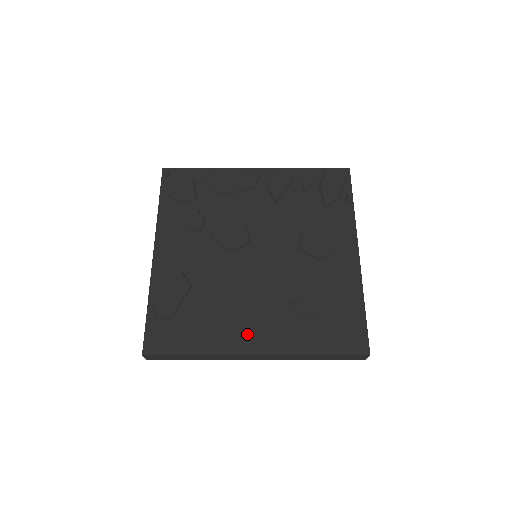
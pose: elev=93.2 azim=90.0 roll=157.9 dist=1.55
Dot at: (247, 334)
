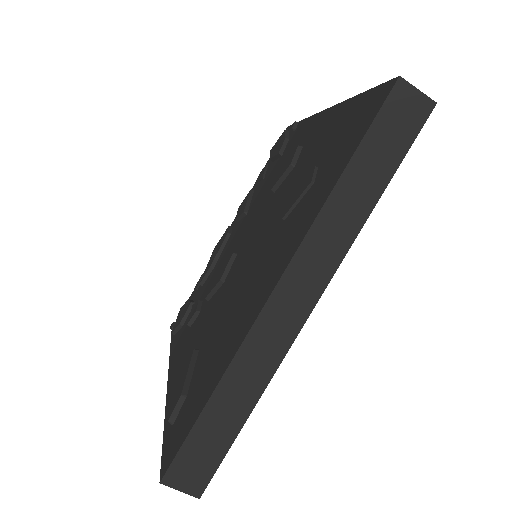
Dot at: (257, 293)
